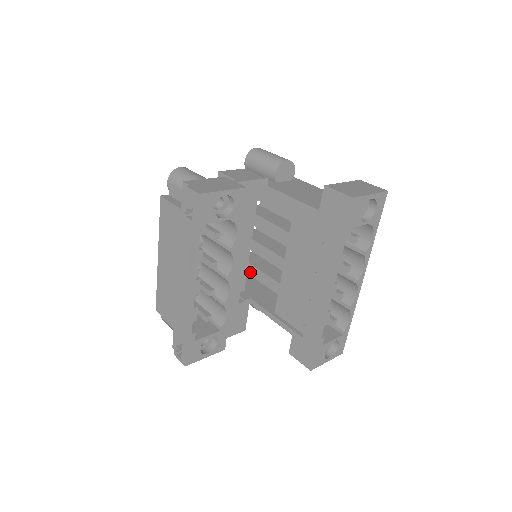
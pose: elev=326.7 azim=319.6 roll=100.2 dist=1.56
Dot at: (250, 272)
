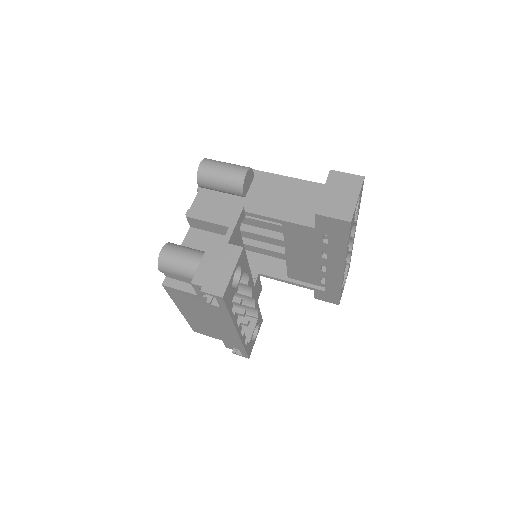
Dot at: occluded
